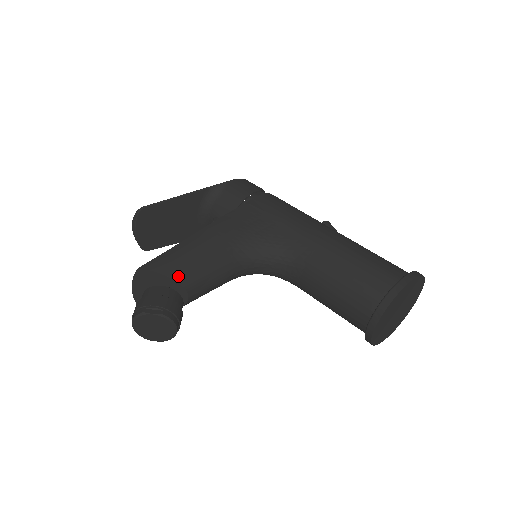
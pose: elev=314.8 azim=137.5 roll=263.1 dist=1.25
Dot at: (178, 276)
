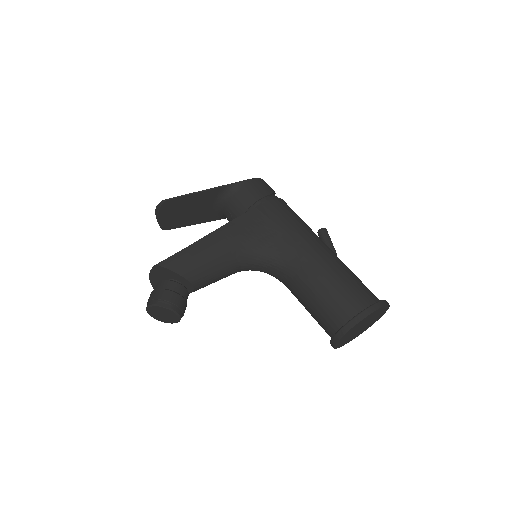
Dot at: (187, 274)
